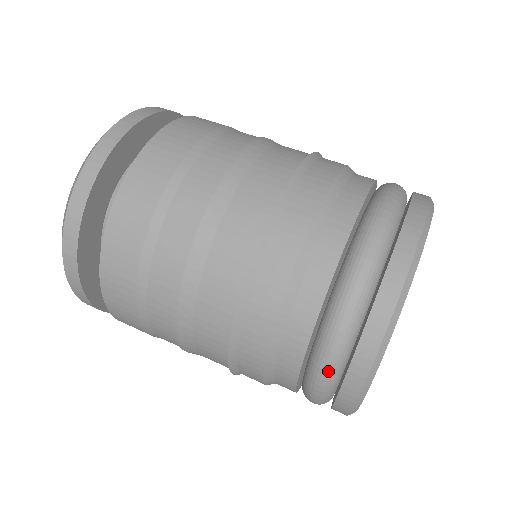
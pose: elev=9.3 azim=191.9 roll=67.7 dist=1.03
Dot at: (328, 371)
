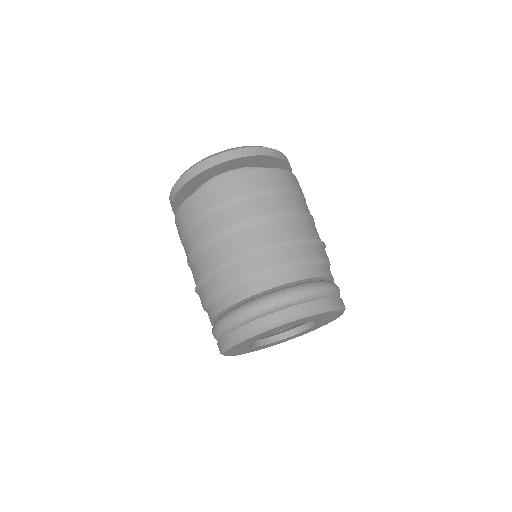
Dot at: occluded
